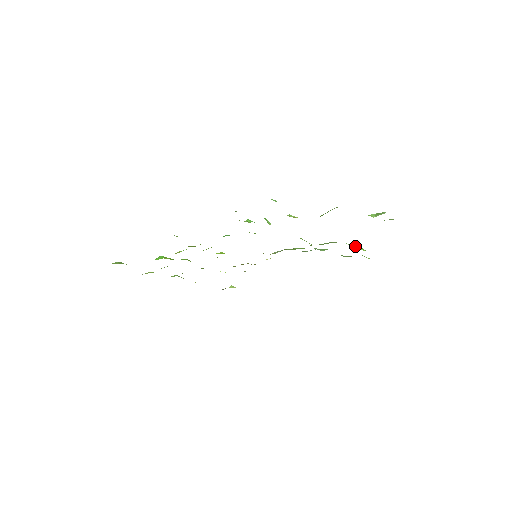
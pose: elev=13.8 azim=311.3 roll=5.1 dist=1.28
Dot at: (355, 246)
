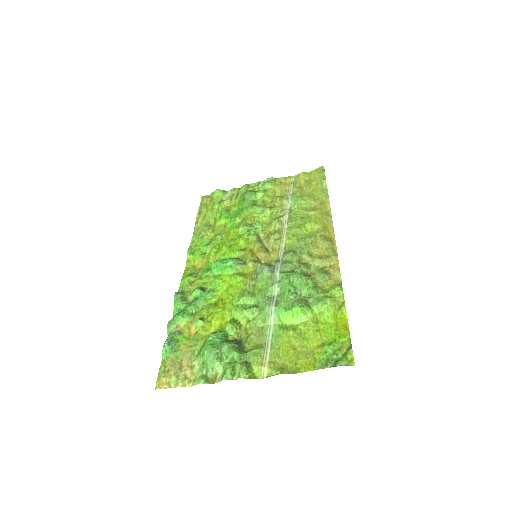
Dot at: (285, 317)
